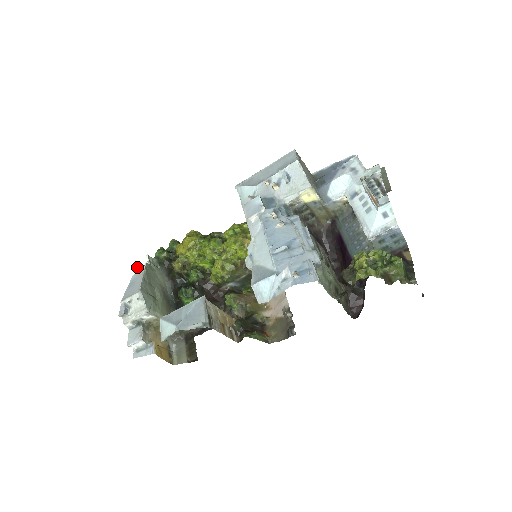
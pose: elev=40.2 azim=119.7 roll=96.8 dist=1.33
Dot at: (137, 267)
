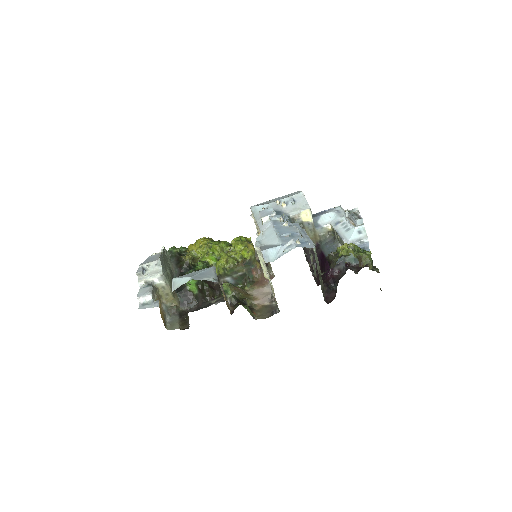
Dot at: (153, 253)
